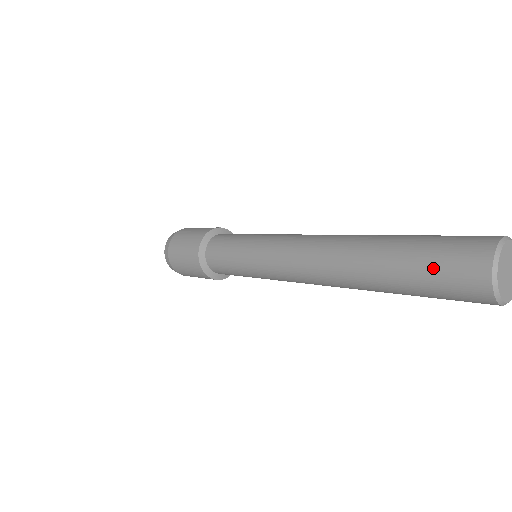
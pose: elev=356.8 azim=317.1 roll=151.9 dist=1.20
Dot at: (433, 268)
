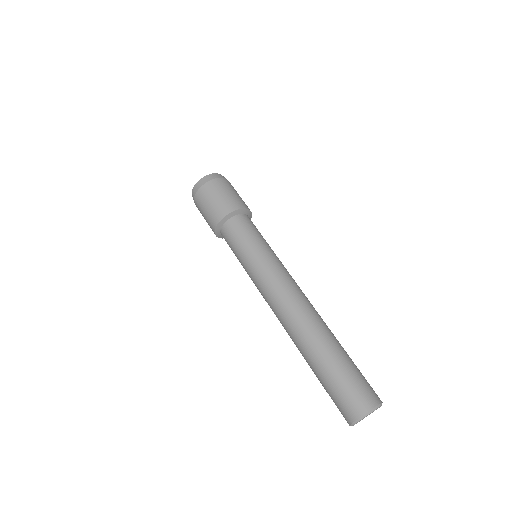
Dot at: (338, 388)
